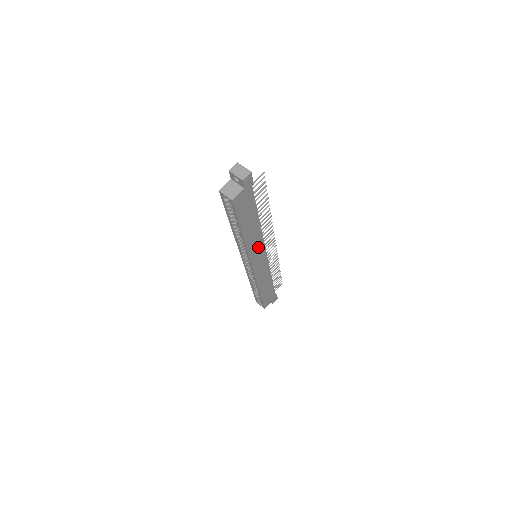
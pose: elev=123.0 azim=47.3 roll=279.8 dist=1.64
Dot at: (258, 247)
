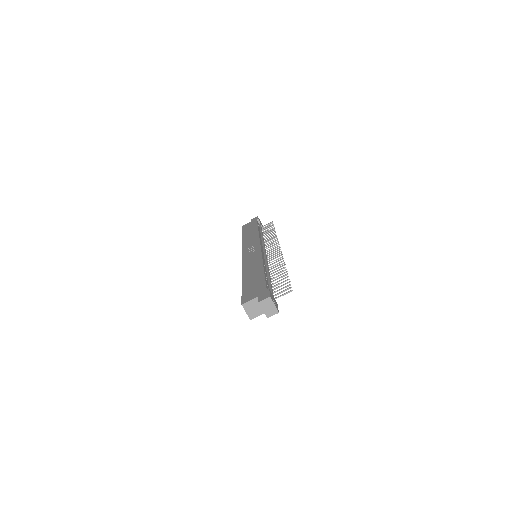
Dot at: occluded
